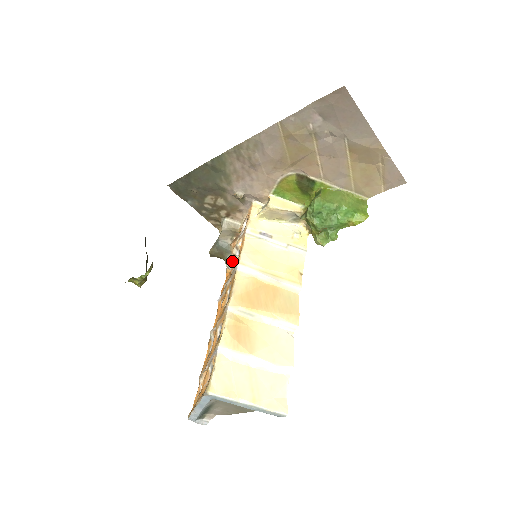
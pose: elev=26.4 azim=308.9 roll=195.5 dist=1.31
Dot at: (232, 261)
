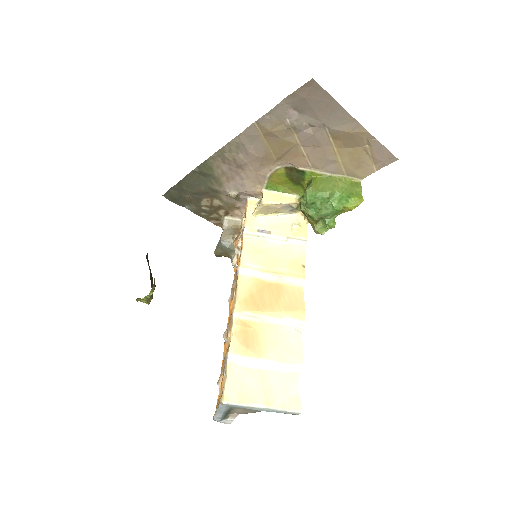
Dot at: (236, 260)
